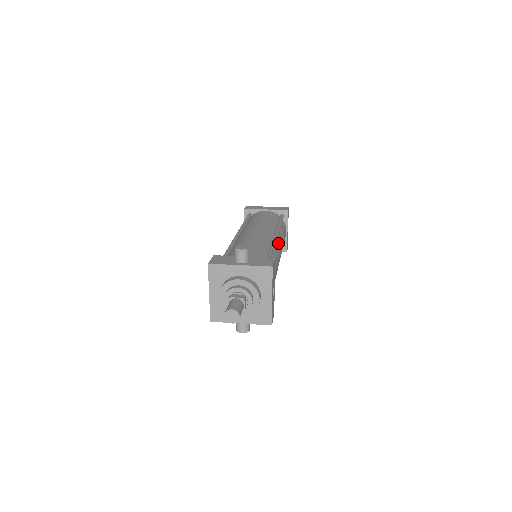
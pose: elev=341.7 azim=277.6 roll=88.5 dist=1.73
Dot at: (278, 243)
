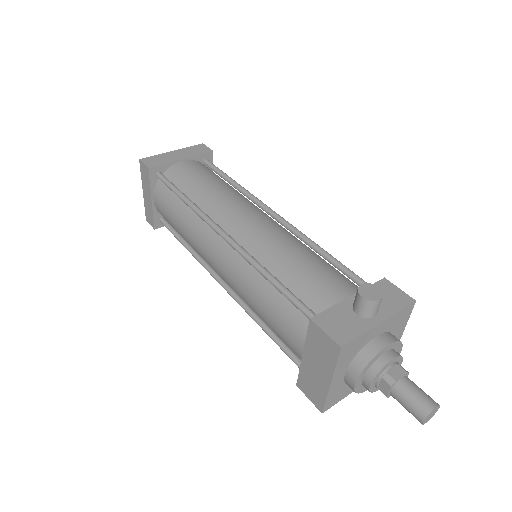
Dot at: occluded
